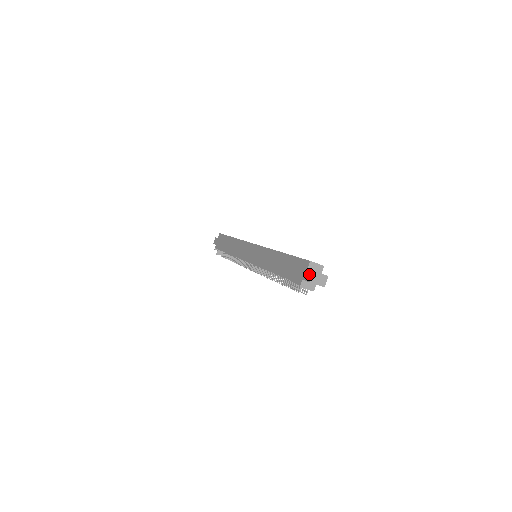
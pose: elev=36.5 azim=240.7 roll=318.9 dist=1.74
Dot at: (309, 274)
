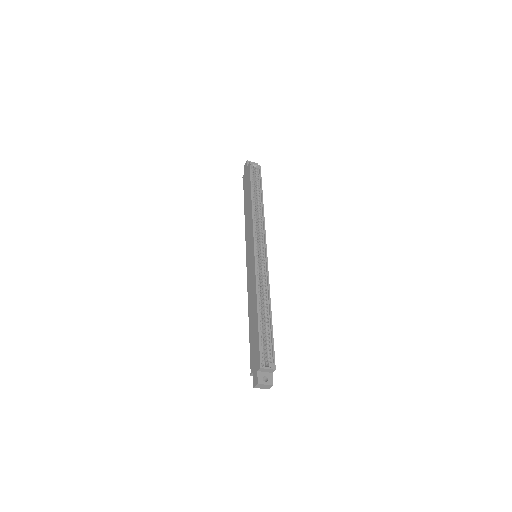
Dot at: (255, 379)
